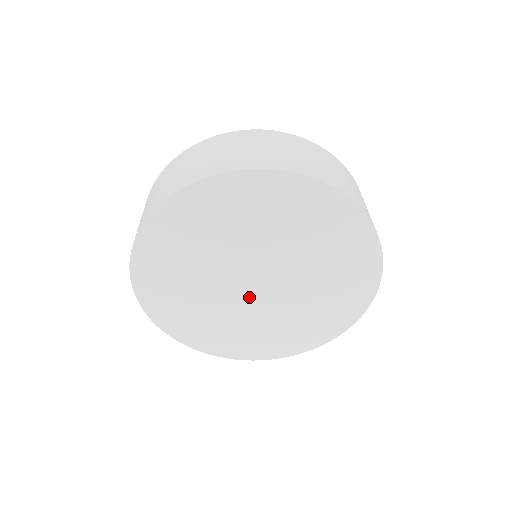
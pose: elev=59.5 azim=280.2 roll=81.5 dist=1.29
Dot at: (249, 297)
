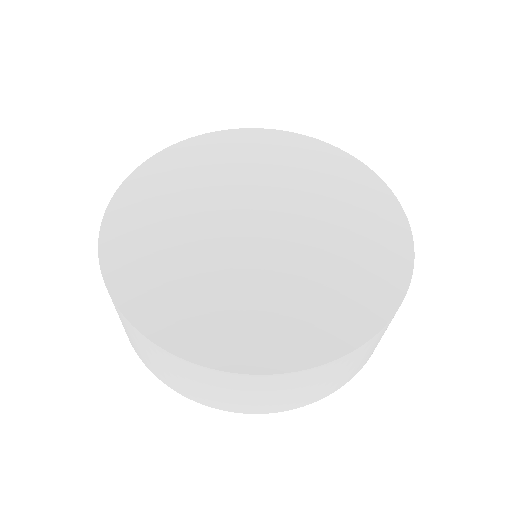
Dot at: (241, 237)
